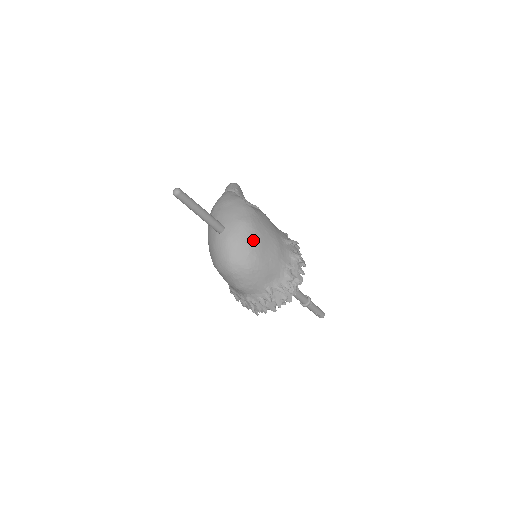
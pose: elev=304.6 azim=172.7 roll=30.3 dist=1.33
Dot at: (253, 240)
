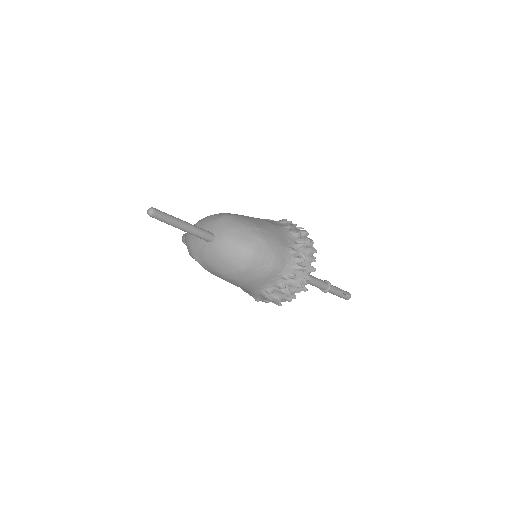
Dot at: (242, 221)
